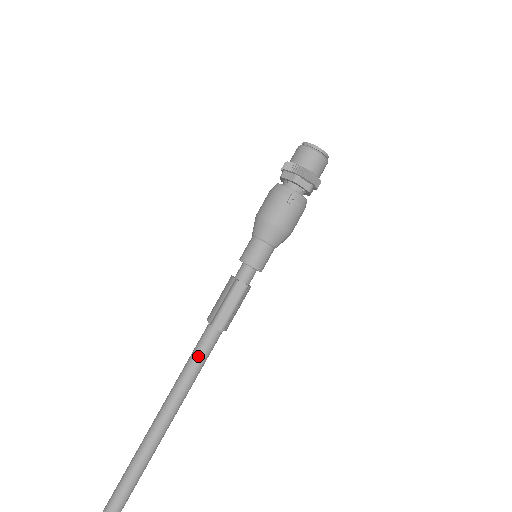
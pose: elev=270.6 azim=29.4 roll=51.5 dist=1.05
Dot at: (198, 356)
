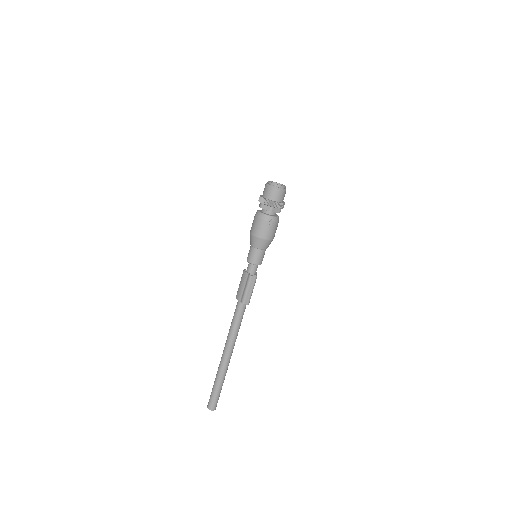
Dot at: (238, 320)
